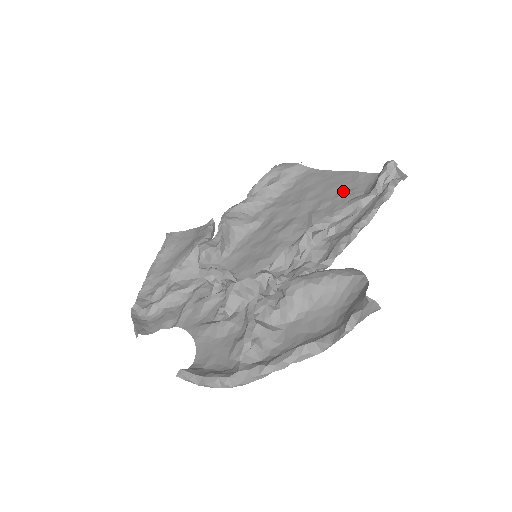
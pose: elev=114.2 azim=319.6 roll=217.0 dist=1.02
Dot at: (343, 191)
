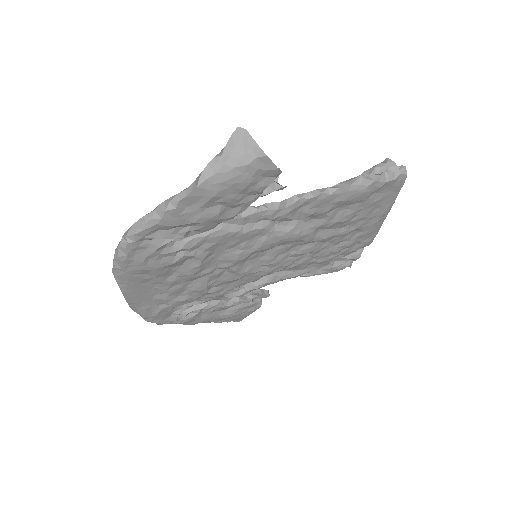
Dot at: (359, 214)
